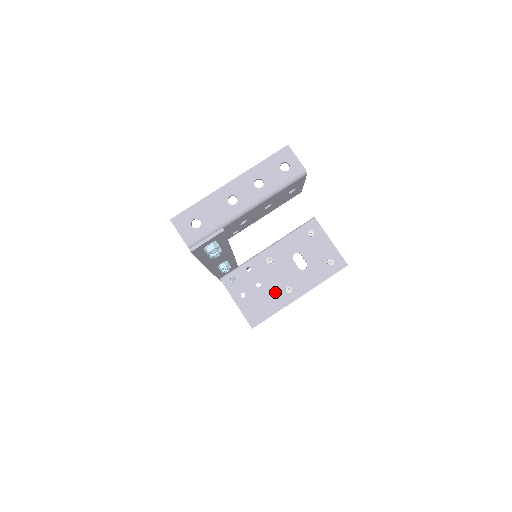
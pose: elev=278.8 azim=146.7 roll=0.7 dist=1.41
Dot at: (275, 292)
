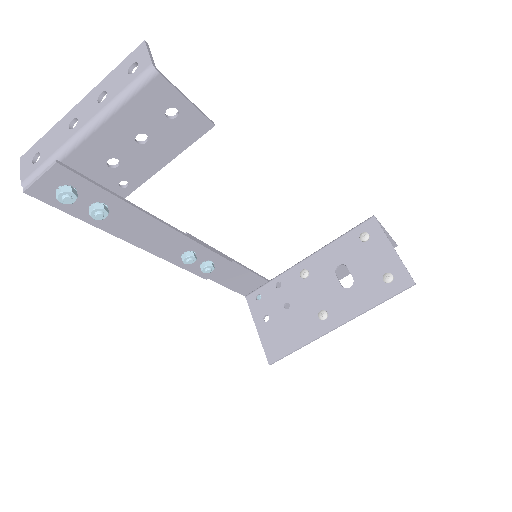
Dot at: (305, 317)
